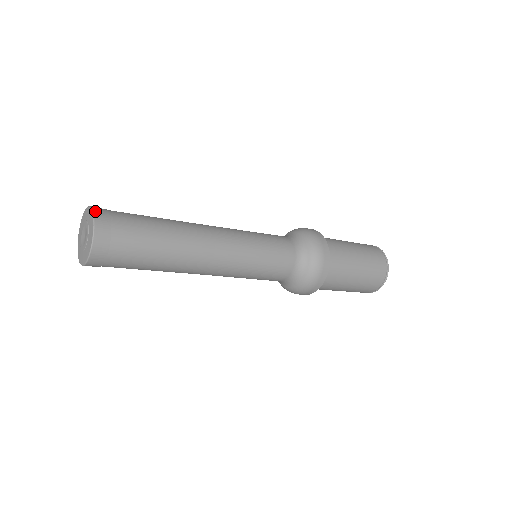
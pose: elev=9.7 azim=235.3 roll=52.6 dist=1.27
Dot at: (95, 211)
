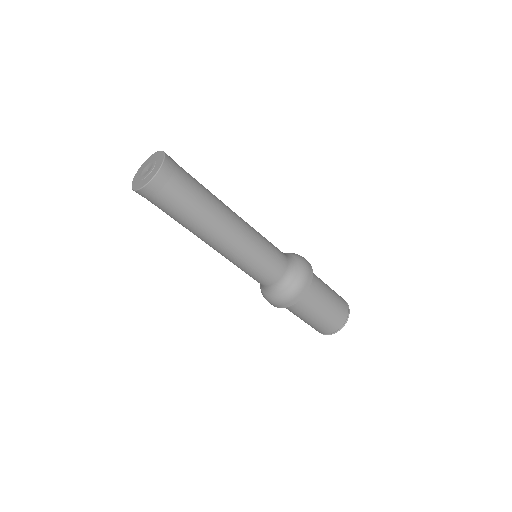
Dot at: occluded
